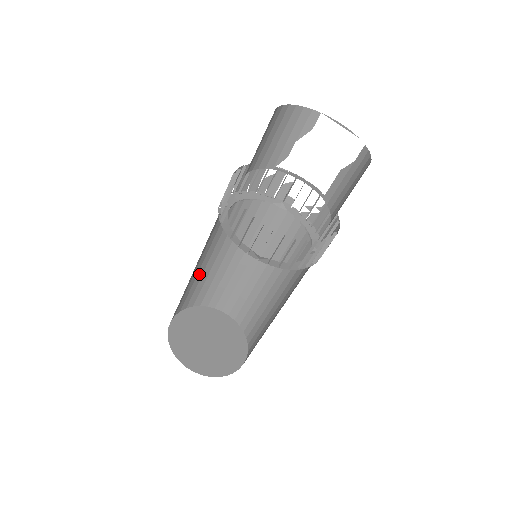
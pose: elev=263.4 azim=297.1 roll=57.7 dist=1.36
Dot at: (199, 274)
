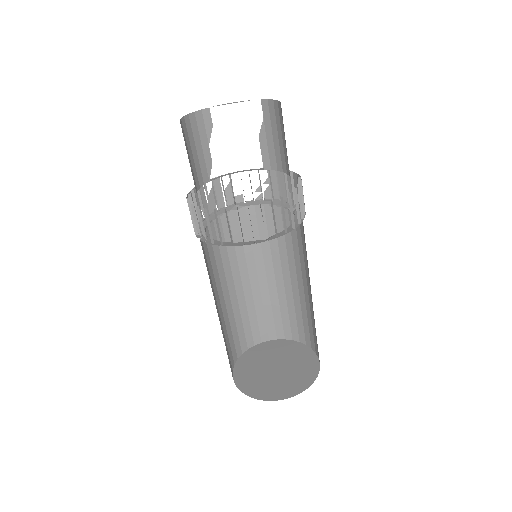
Dot at: (222, 322)
